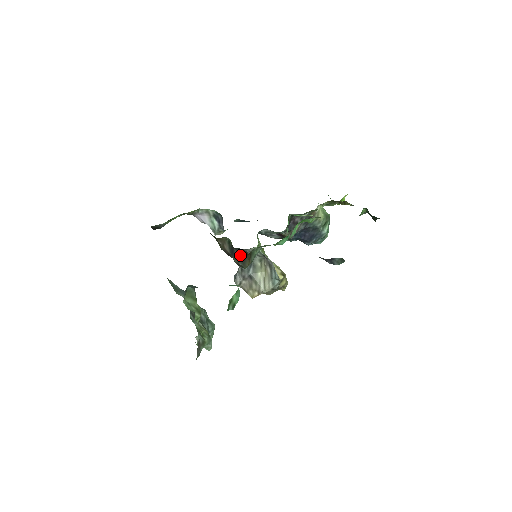
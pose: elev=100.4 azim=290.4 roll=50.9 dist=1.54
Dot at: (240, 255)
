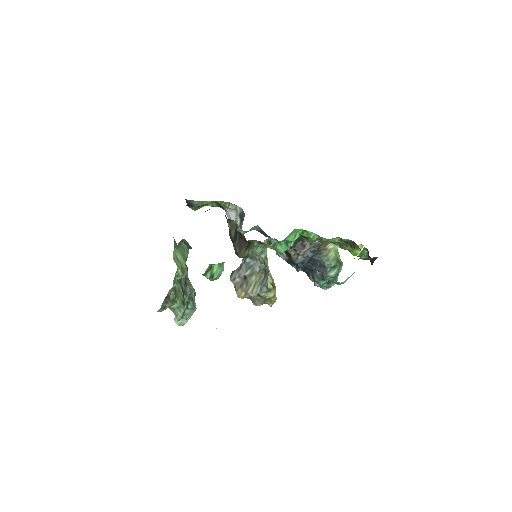
Dot at: (239, 240)
